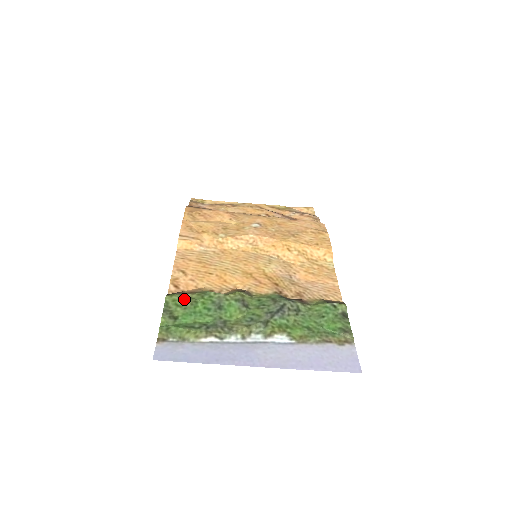
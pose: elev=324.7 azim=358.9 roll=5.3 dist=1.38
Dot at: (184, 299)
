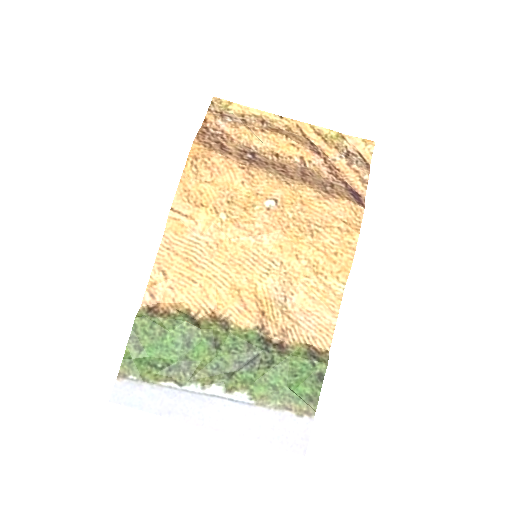
Dot at: (153, 326)
